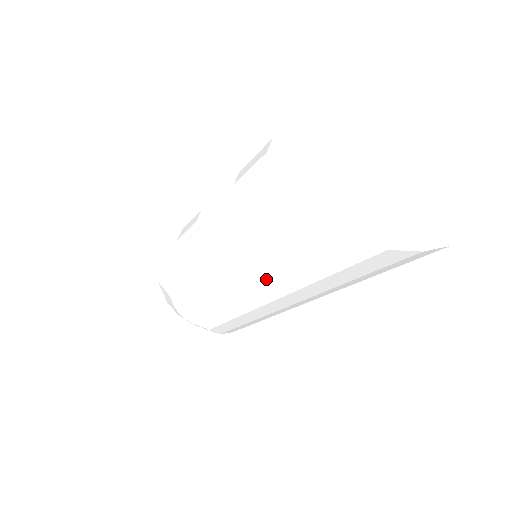
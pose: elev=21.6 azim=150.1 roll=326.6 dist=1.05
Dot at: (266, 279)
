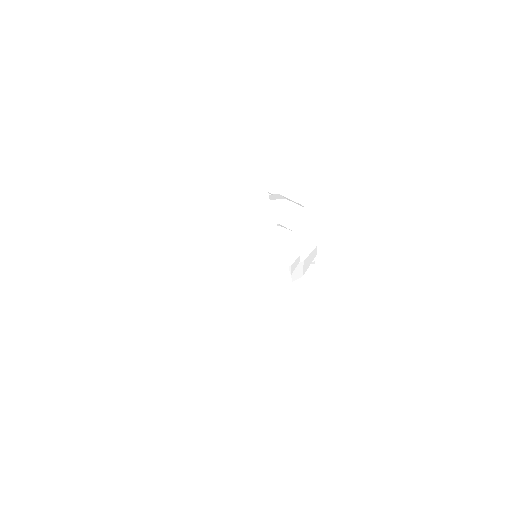
Dot at: occluded
